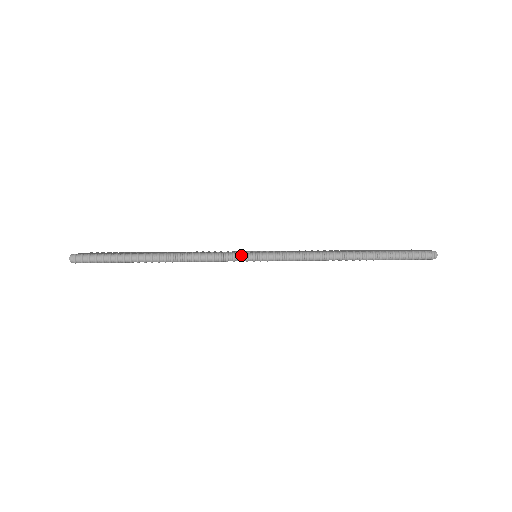
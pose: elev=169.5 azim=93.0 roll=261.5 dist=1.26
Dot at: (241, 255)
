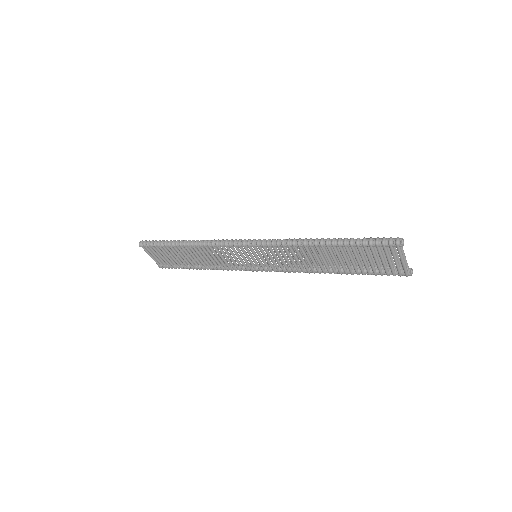
Dot at: (235, 240)
